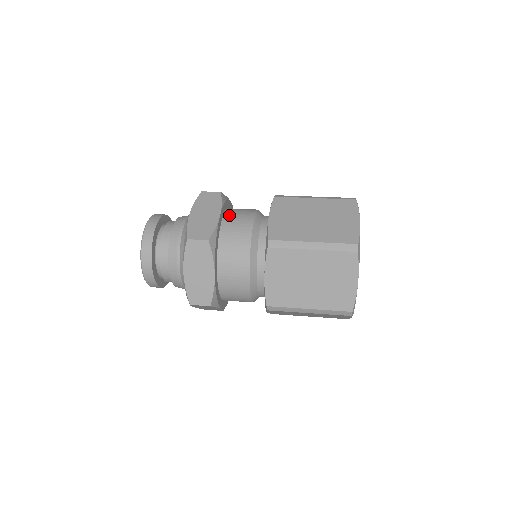
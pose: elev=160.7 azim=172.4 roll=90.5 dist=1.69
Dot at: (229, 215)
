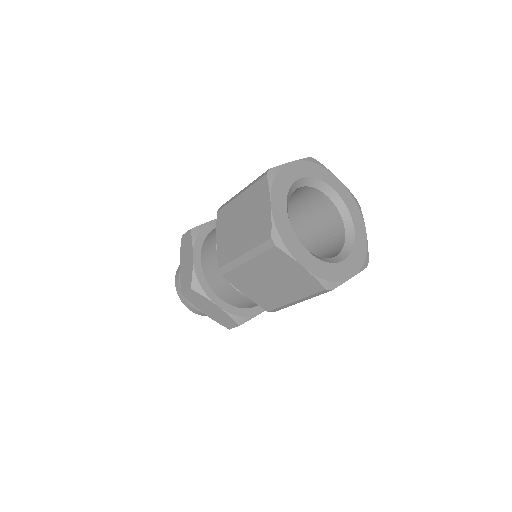
Dot at: (204, 247)
